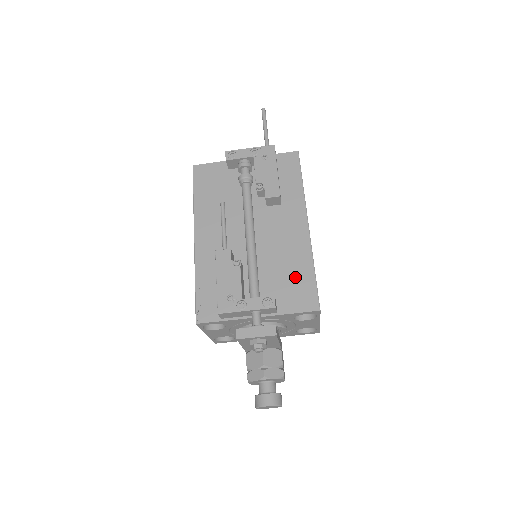
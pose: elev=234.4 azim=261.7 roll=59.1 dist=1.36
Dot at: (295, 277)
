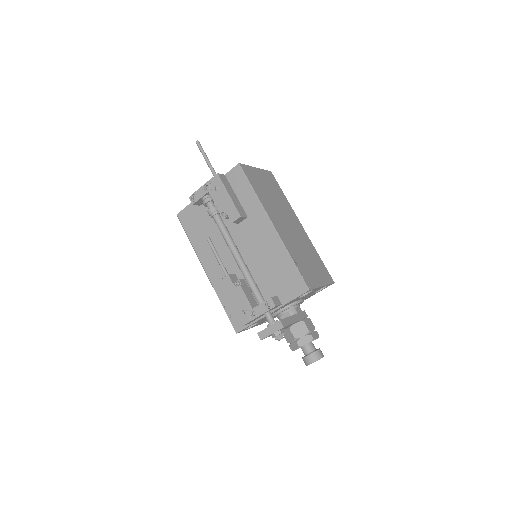
Dot at: (282, 272)
